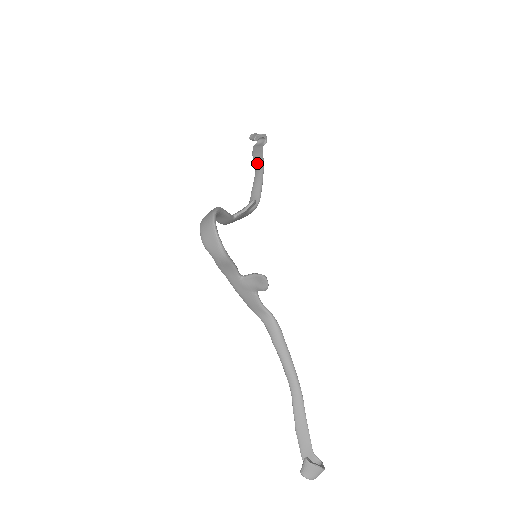
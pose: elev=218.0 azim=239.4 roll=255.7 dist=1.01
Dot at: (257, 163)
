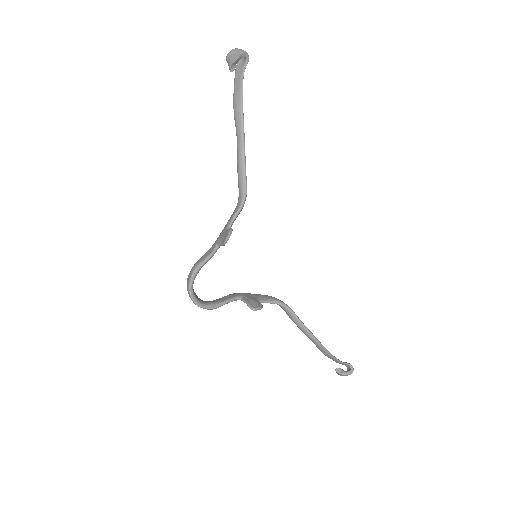
Dot at: (236, 128)
